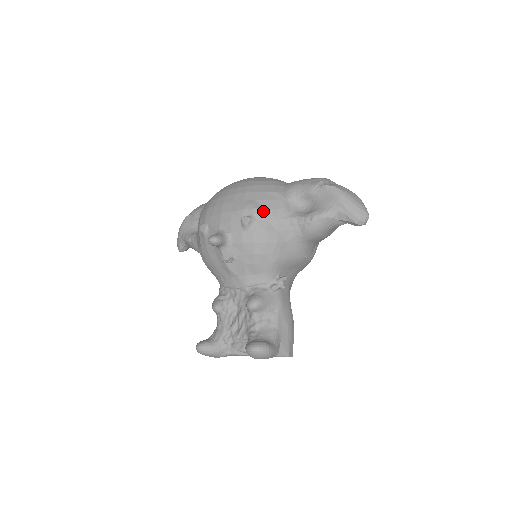
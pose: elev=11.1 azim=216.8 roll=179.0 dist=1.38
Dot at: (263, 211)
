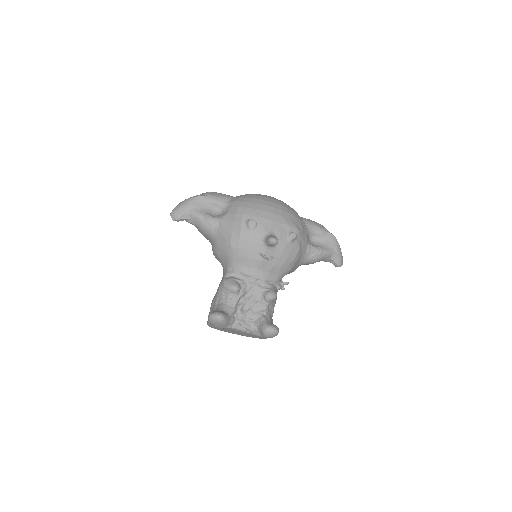
Dot at: (301, 234)
